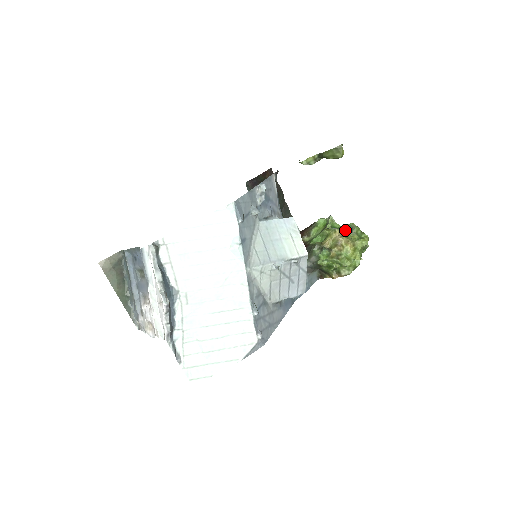
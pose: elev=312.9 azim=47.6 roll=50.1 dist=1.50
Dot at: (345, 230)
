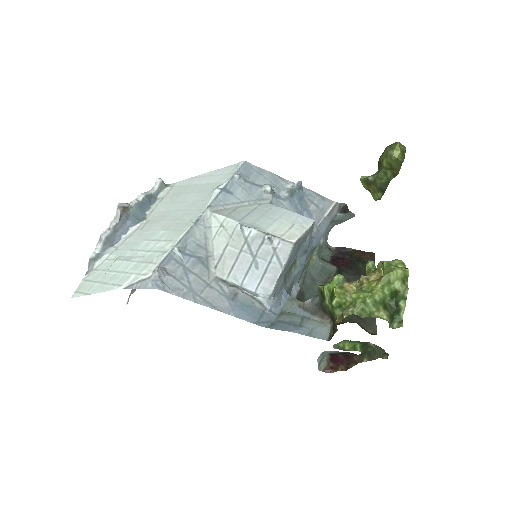
Dot at: occluded
